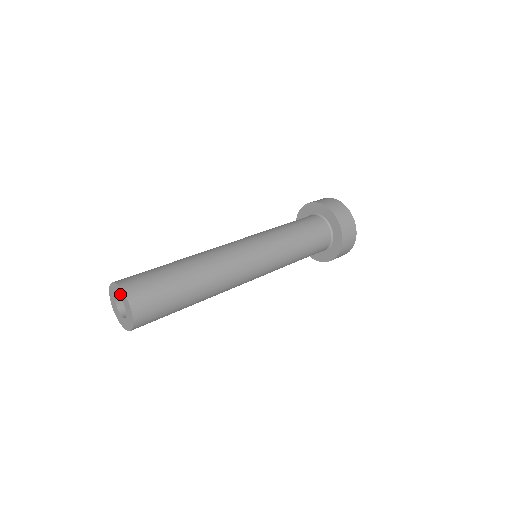
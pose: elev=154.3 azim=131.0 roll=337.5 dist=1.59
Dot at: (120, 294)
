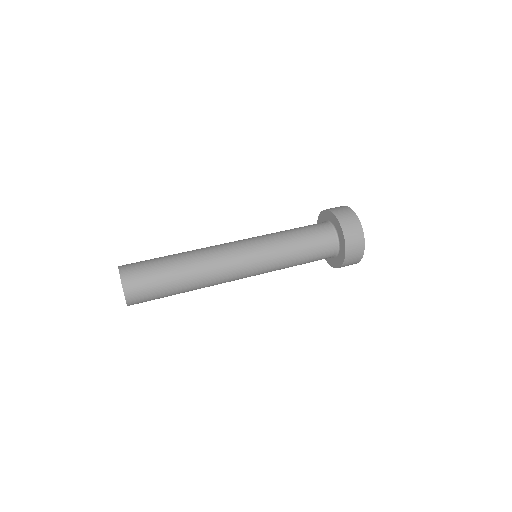
Dot at: occluded
